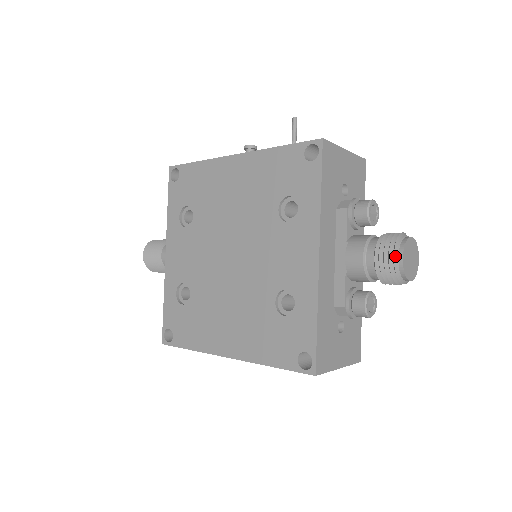
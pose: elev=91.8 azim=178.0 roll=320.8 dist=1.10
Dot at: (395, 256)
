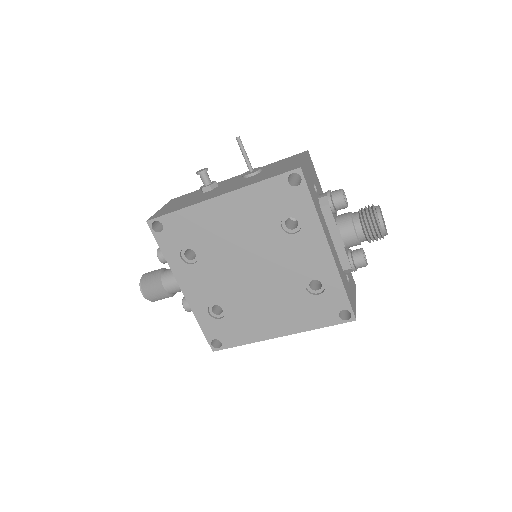
Dot at: (379, 227)
